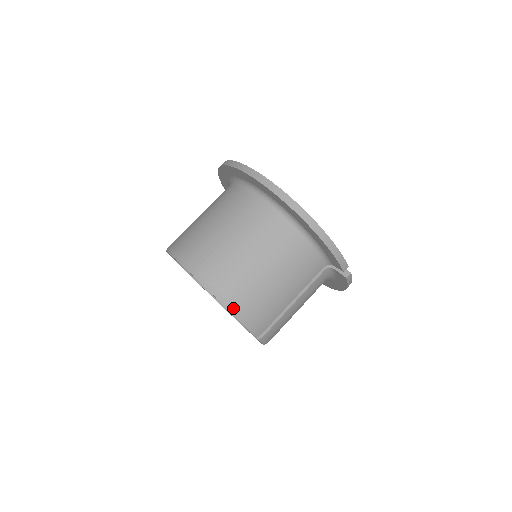
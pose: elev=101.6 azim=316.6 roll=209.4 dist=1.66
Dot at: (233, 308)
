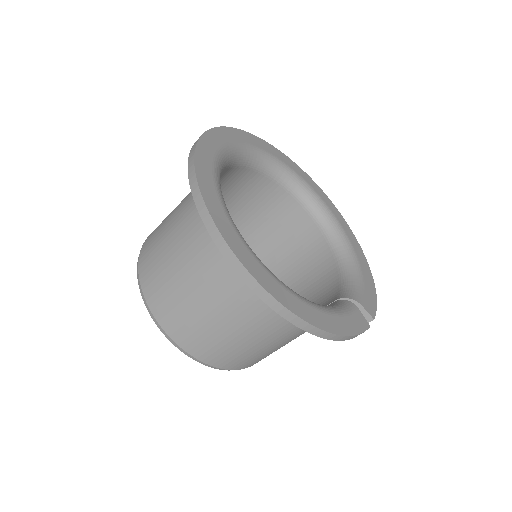
Dot at: (224, 369)
